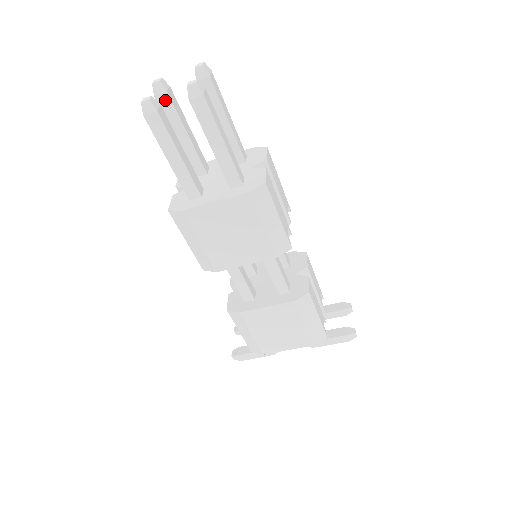
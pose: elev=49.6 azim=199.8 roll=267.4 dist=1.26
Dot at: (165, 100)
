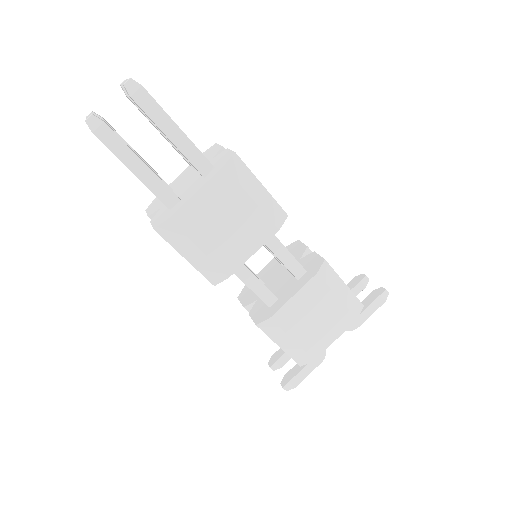
Dot at: occluded
